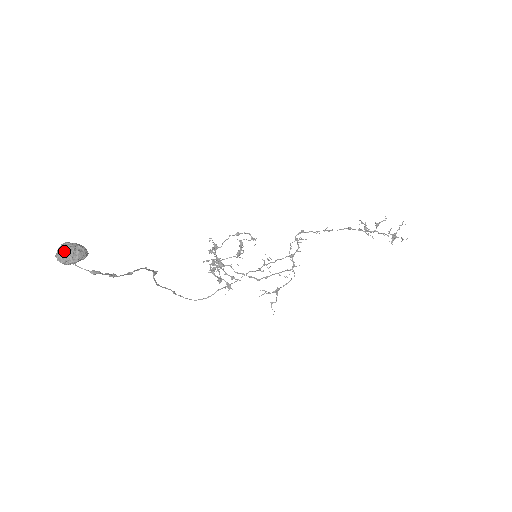
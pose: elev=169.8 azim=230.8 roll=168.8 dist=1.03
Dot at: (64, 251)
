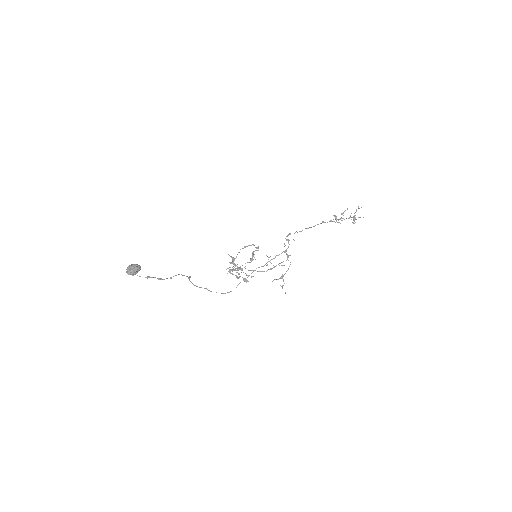
Dot at: (129, 268)
